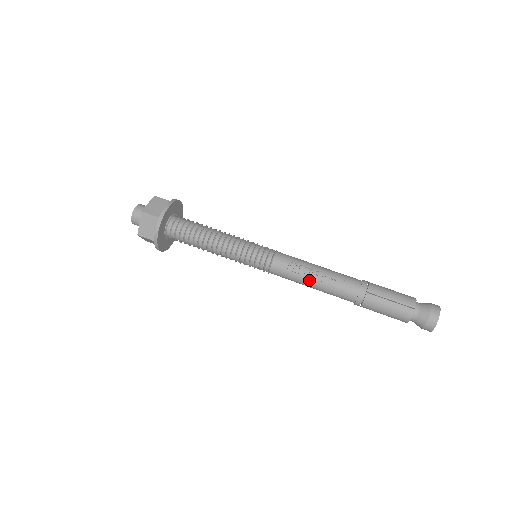
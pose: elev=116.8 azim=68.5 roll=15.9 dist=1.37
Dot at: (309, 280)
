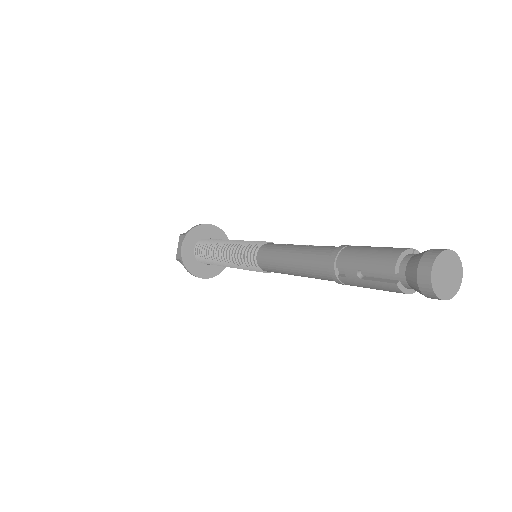
Dot at: (293, 246)
